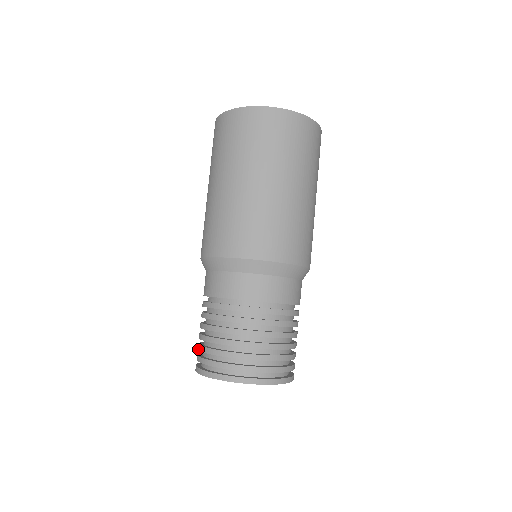
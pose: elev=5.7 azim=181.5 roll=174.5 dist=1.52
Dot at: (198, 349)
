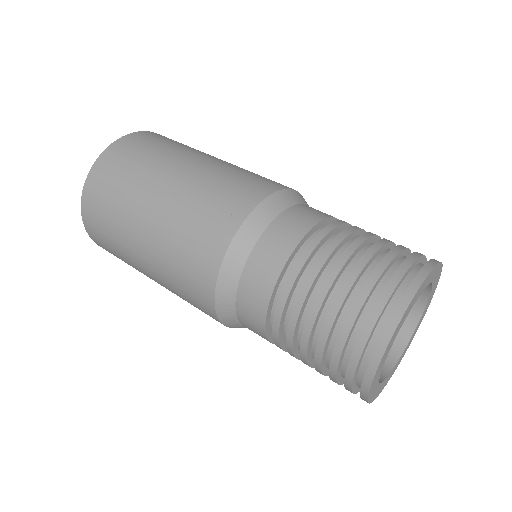
Dot at: (352, 324)
